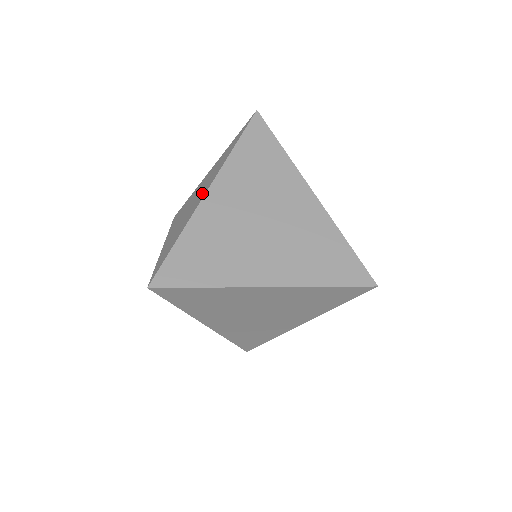
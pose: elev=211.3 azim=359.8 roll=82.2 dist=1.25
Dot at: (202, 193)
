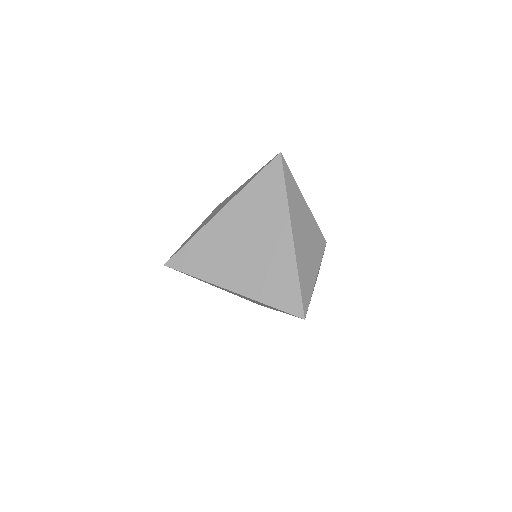
Dot at: (221, 208)
